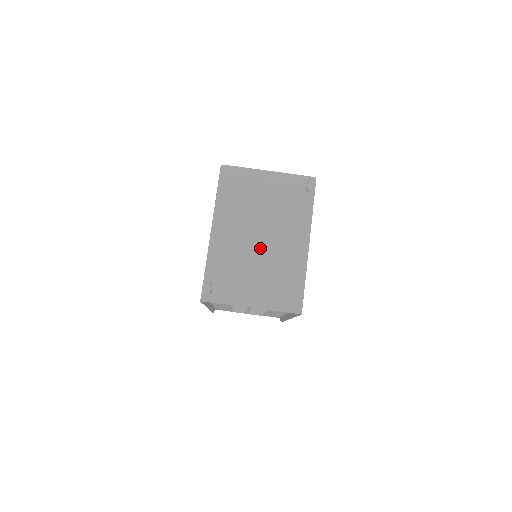
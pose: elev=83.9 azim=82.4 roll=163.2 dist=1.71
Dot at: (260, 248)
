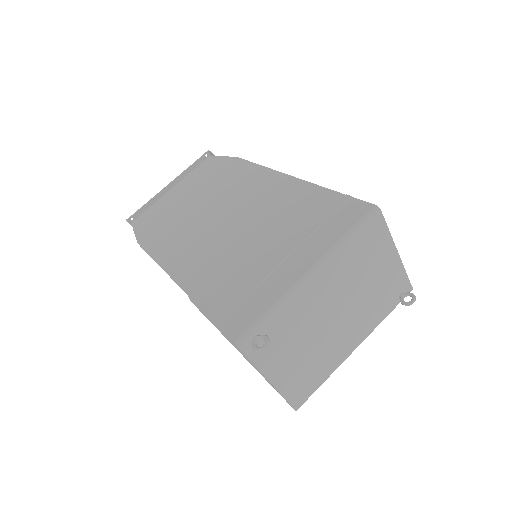
Dot at: (327, 326)
